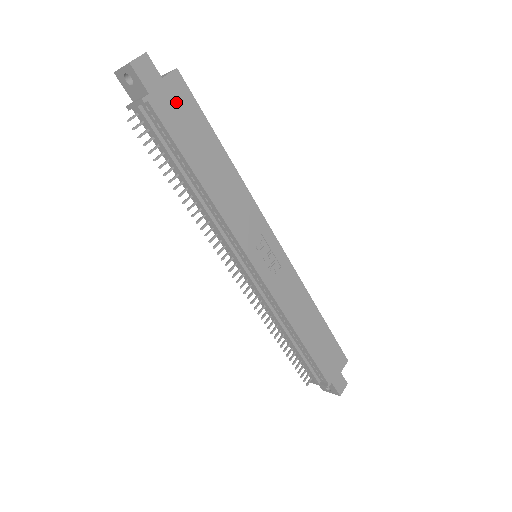
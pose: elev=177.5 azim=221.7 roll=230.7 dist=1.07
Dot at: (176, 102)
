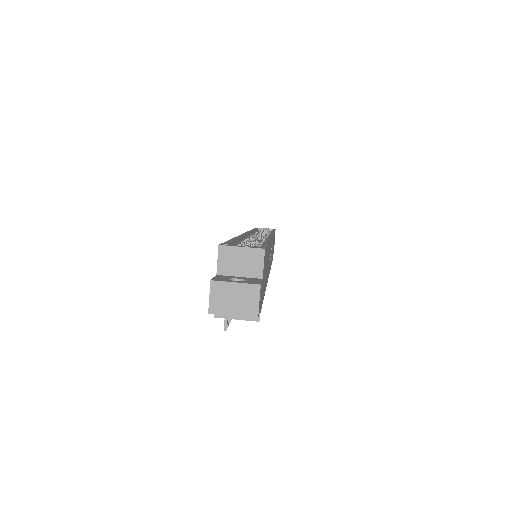
Dot at: occluded
